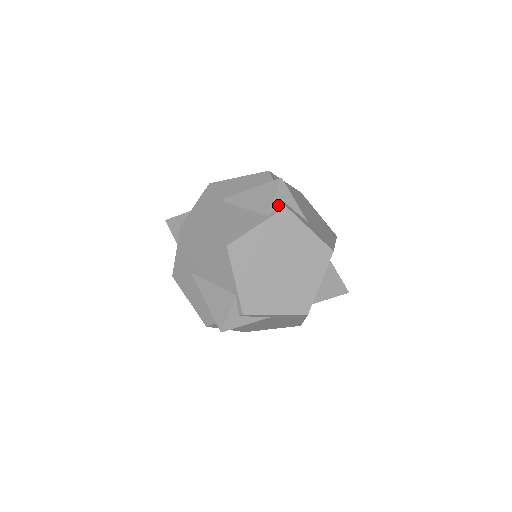
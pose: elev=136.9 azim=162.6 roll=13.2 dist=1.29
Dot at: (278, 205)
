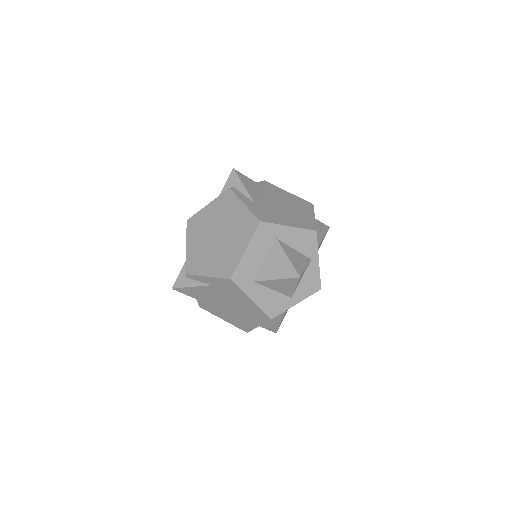
Dot at: occluded
